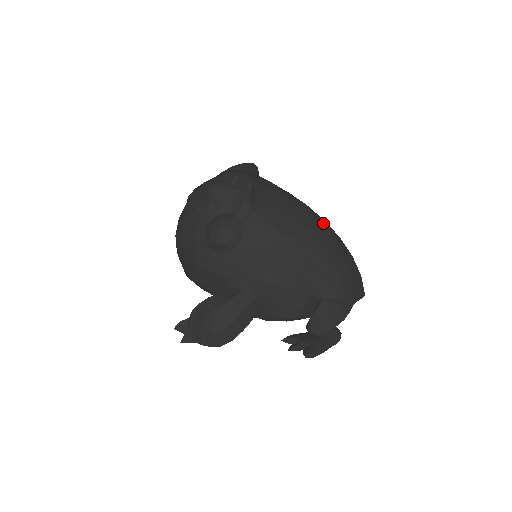
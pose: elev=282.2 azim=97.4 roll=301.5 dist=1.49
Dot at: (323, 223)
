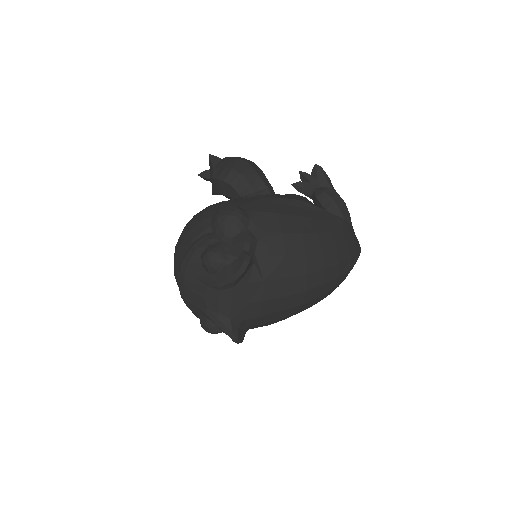
Dot at: (318, 294)
